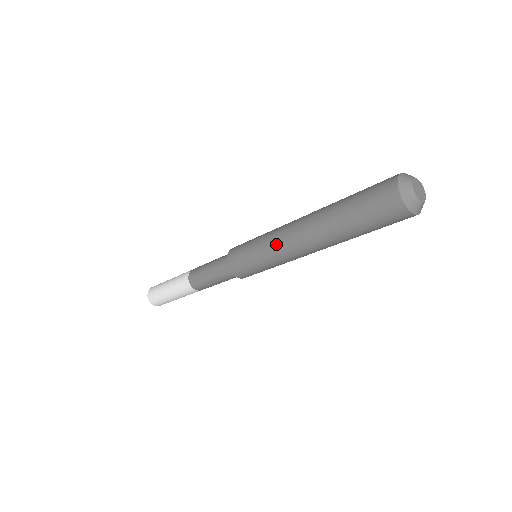
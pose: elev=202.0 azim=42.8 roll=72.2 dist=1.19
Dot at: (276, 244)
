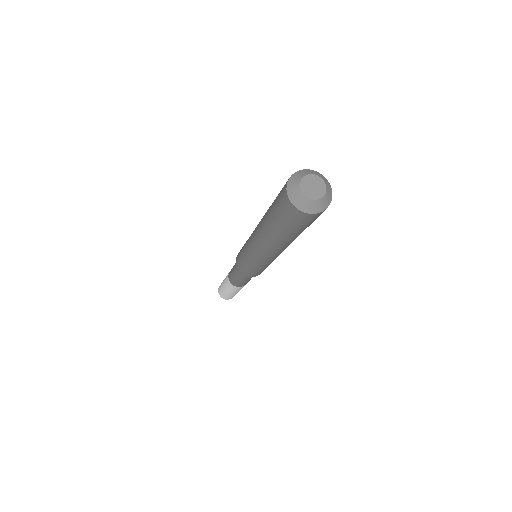
Dot at: (249, 246)
